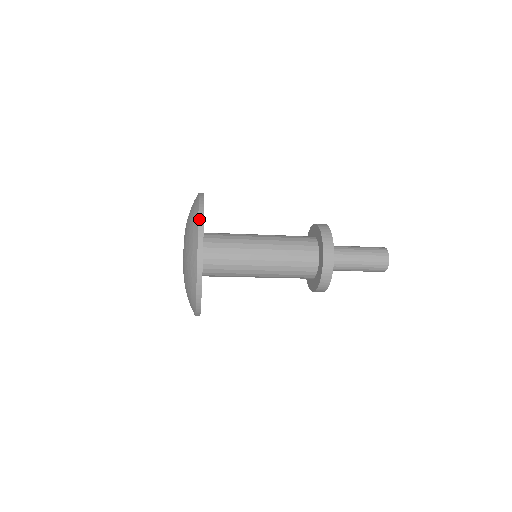
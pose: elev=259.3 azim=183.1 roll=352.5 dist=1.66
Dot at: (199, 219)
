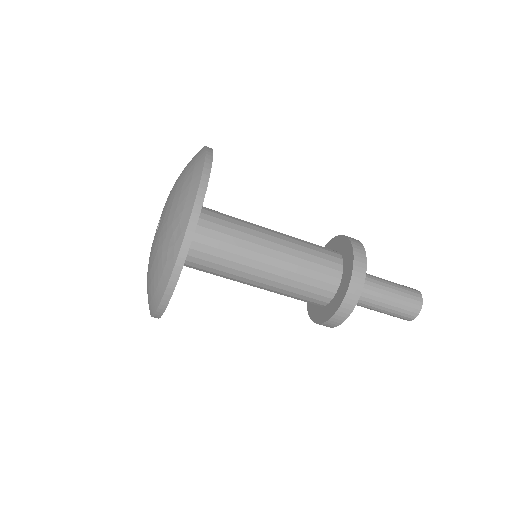
Dot at: (202, 178)
